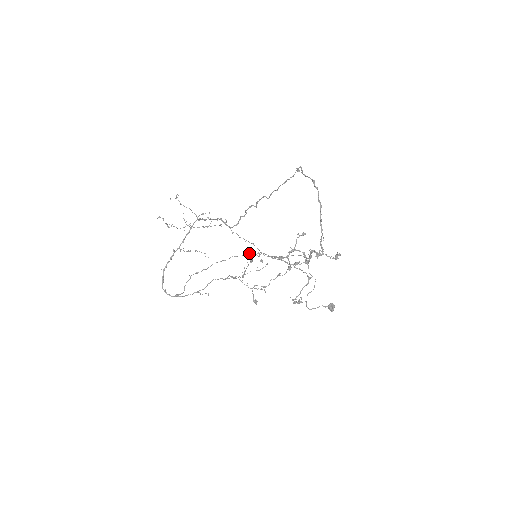
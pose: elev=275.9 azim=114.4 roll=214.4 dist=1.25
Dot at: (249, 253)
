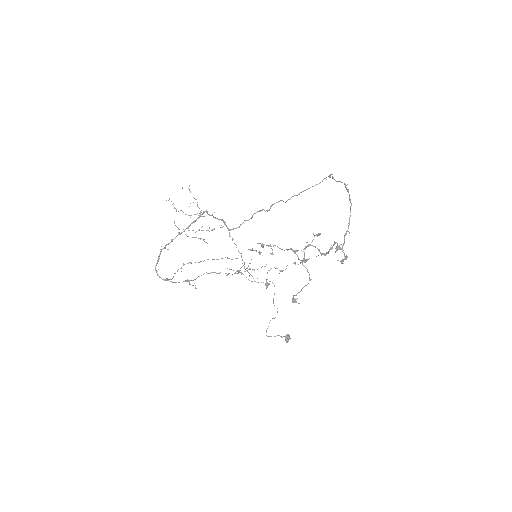
Dot at: occluded
